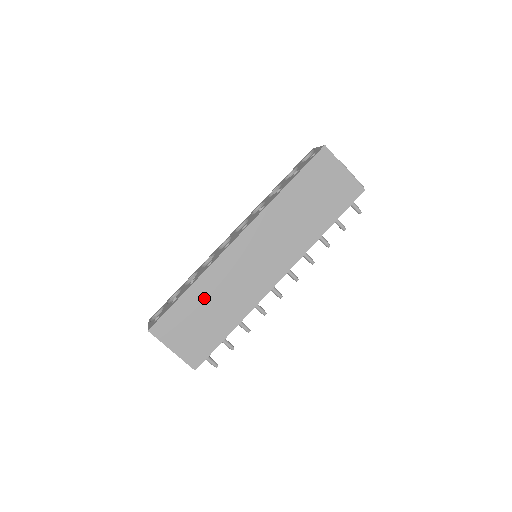
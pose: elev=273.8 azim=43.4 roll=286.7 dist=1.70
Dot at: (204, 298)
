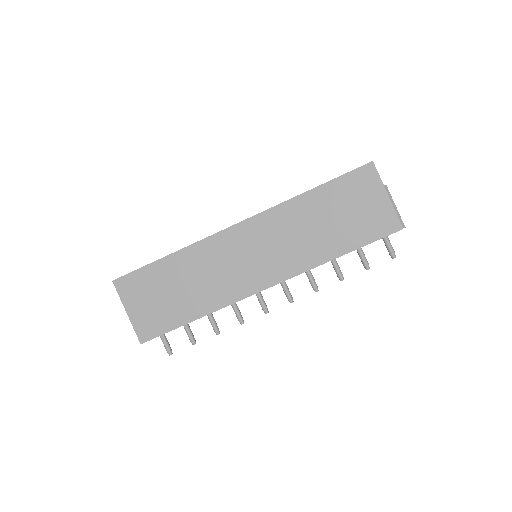
Dot at: (179, 272)
